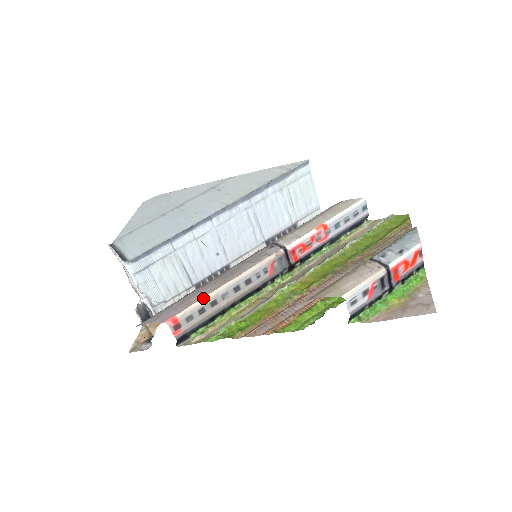
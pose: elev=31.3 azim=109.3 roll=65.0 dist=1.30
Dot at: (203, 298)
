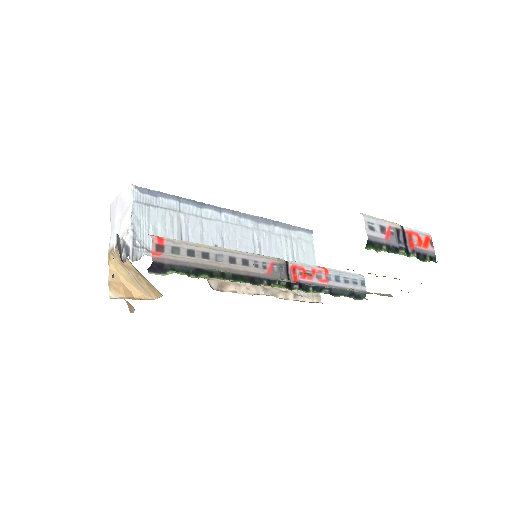
Dot at: (197, 243)
